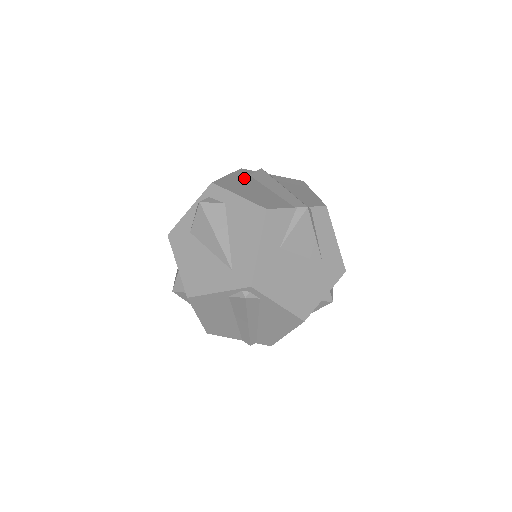
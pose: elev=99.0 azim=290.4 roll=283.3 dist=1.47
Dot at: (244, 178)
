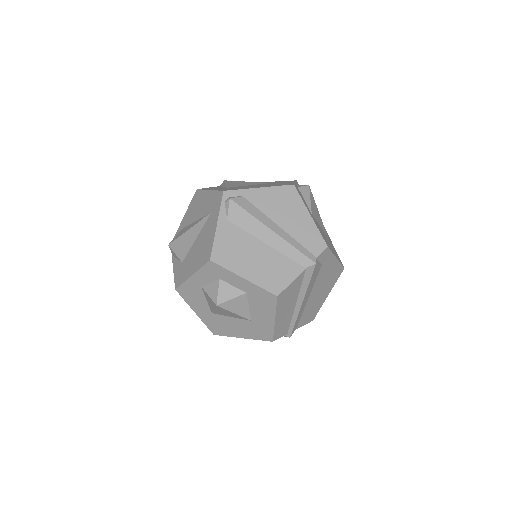
Dot at: occluded
